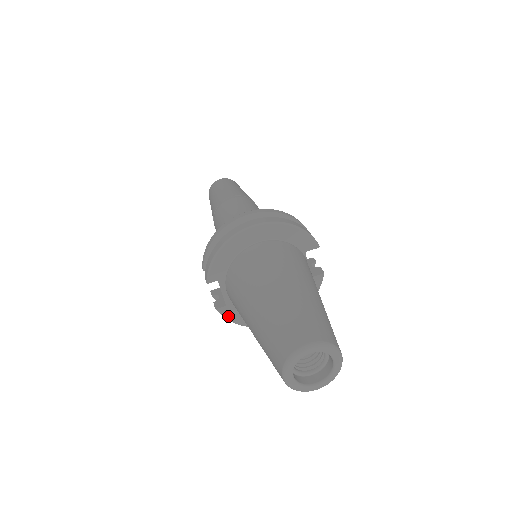
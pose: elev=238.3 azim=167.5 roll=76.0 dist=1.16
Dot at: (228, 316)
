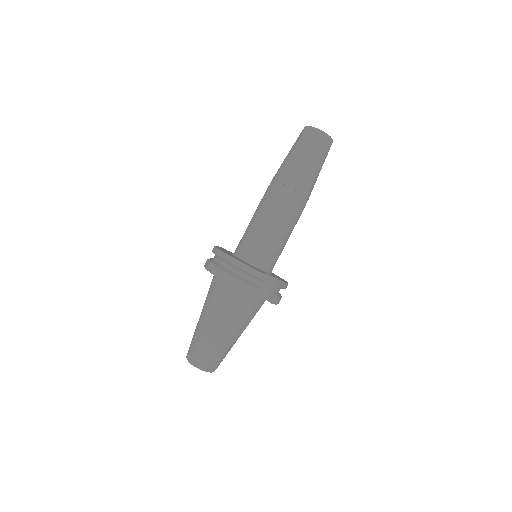
Dot at: occluded
